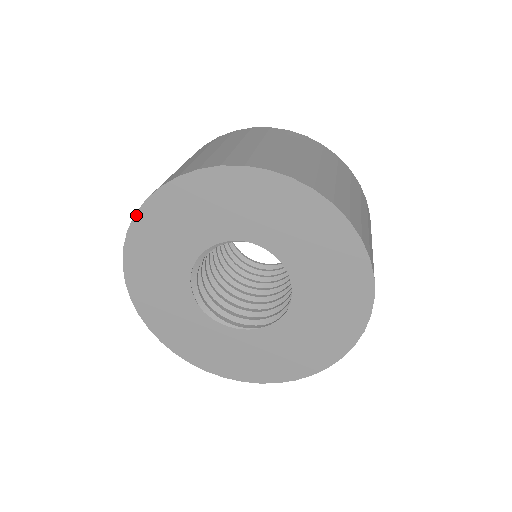
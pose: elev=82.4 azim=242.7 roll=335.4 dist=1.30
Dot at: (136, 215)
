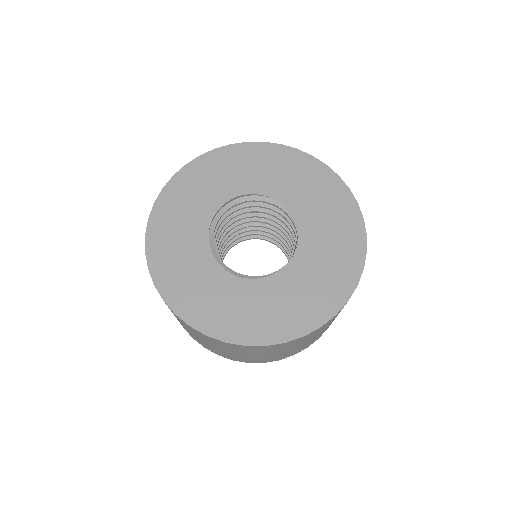
Dot at: (149, 218)
